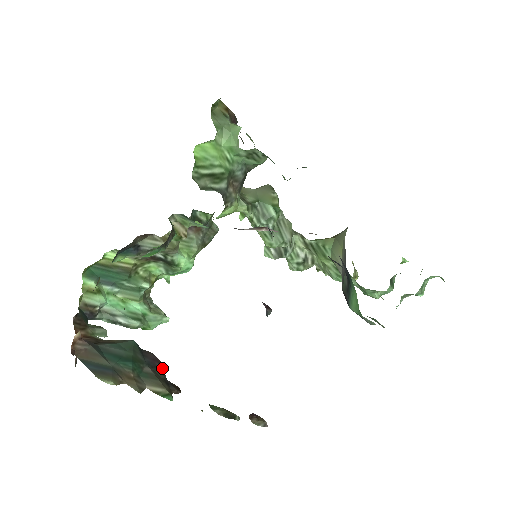
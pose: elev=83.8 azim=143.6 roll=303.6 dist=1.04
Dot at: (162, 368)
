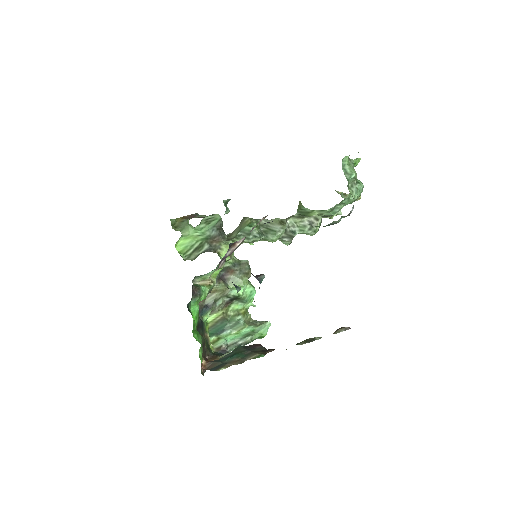
Dot at: (261, 347)
